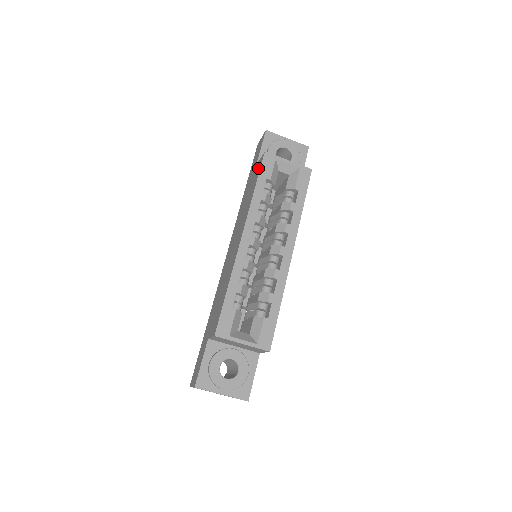
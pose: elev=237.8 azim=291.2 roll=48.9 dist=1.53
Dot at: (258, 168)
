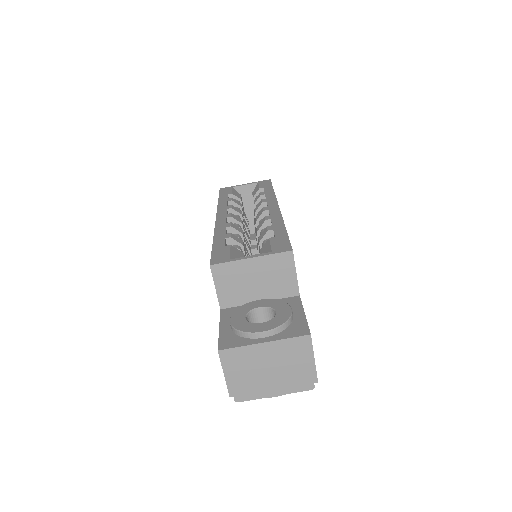
Dot at: occluded
